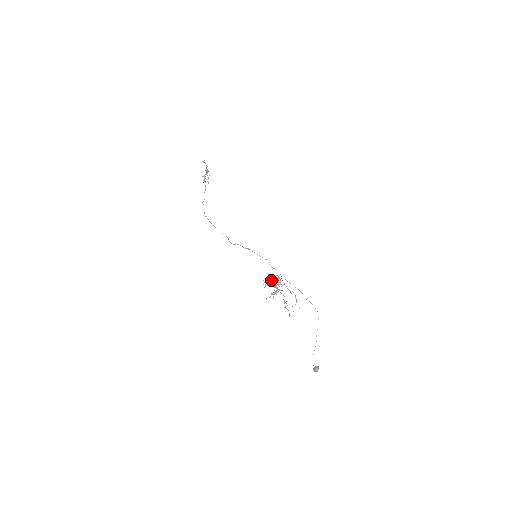
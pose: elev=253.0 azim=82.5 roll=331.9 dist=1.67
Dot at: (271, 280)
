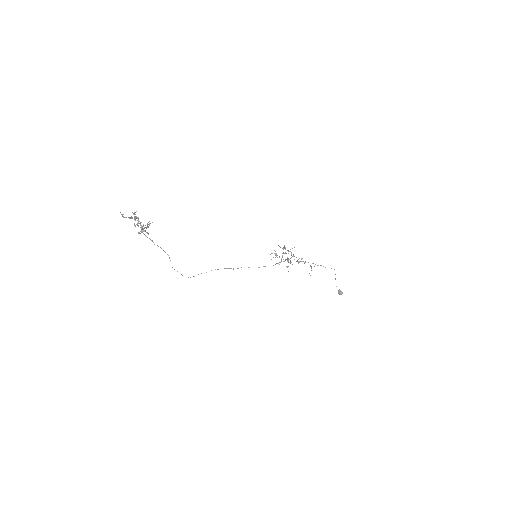
Dot at: (279, 257)
